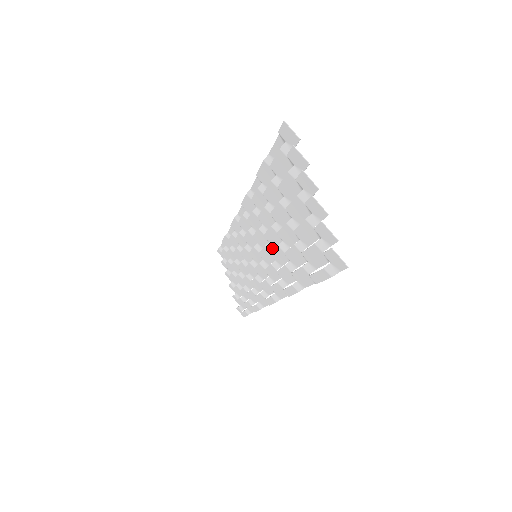
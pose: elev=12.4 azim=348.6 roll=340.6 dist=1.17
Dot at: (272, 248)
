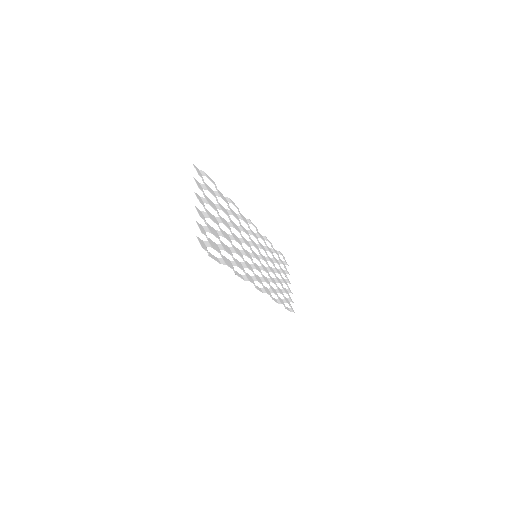
Dot at: (242, 247)
